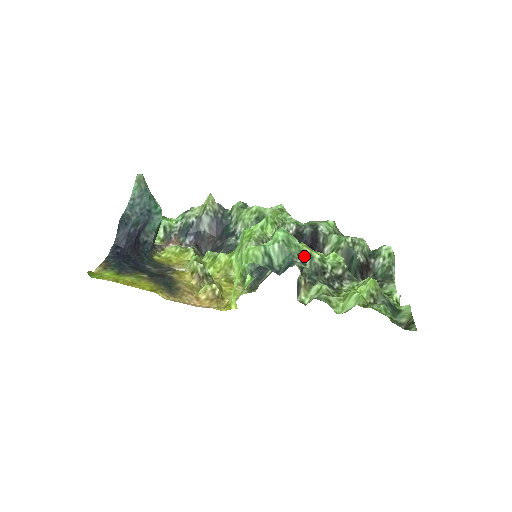
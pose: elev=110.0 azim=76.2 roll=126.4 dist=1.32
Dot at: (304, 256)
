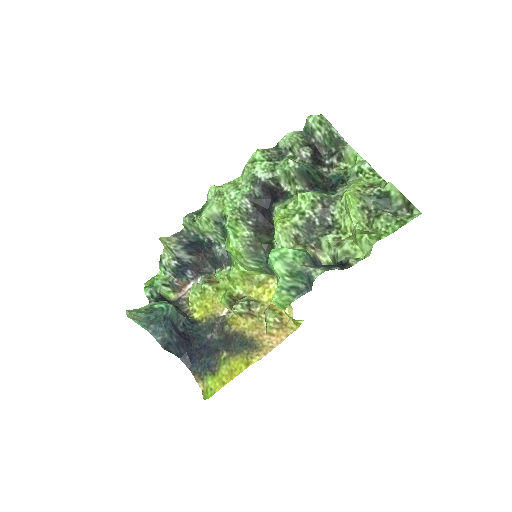
Dot at: (305, 254)
